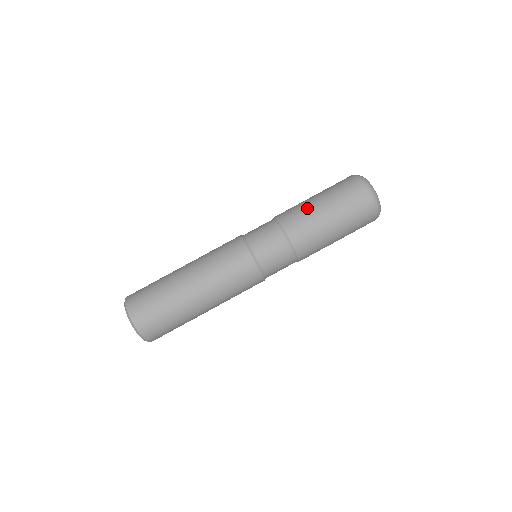
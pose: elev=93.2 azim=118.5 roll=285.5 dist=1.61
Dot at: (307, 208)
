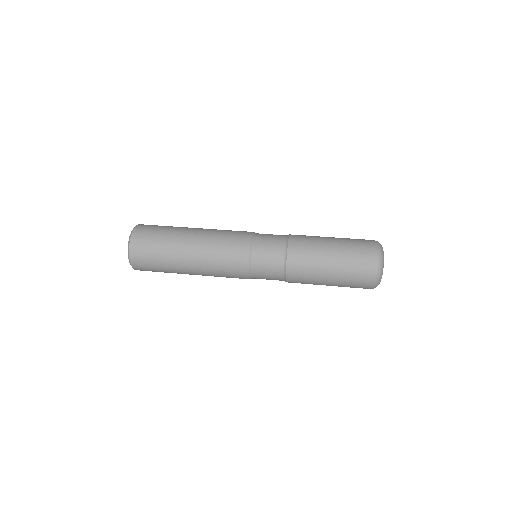
Dot at: (318, 237)
